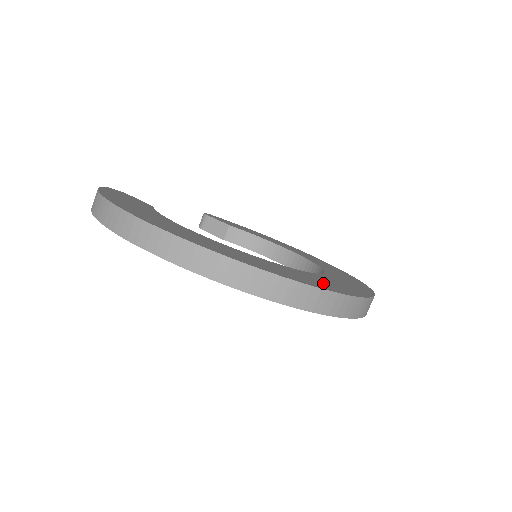
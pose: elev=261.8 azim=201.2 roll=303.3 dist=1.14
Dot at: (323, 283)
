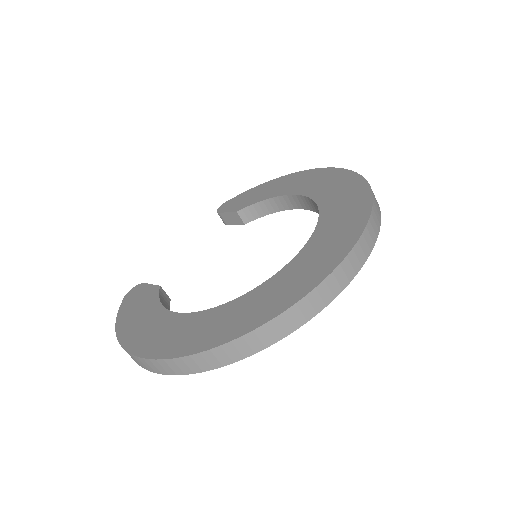
Dot at: (295, 283)
